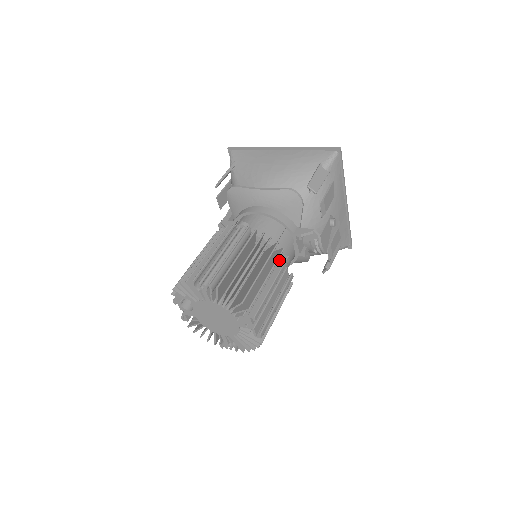
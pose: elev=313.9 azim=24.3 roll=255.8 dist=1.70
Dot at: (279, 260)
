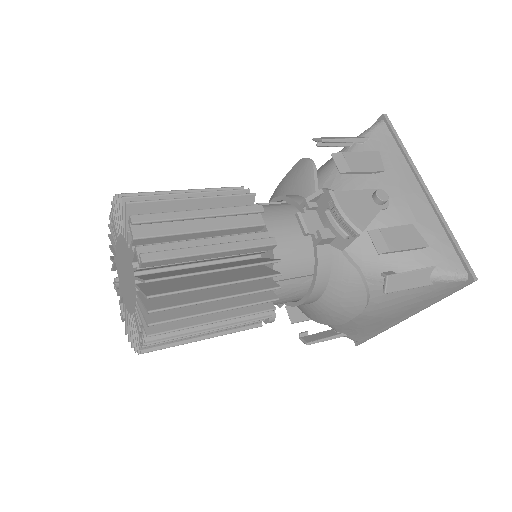
Dot at: occluded
